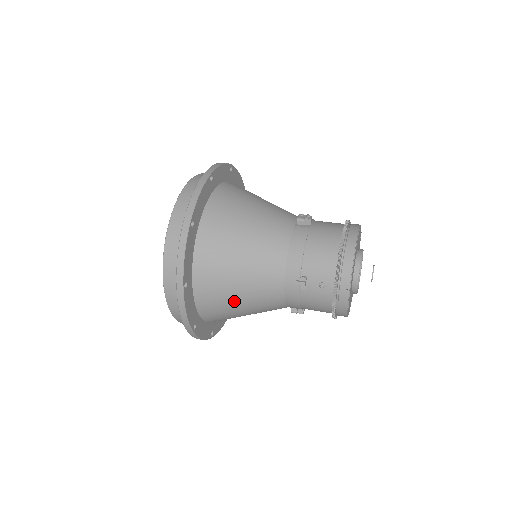
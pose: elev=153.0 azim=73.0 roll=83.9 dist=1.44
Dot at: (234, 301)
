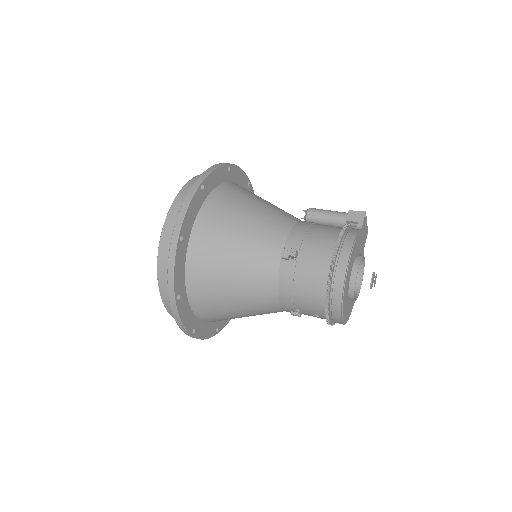
Dot at: occluded
